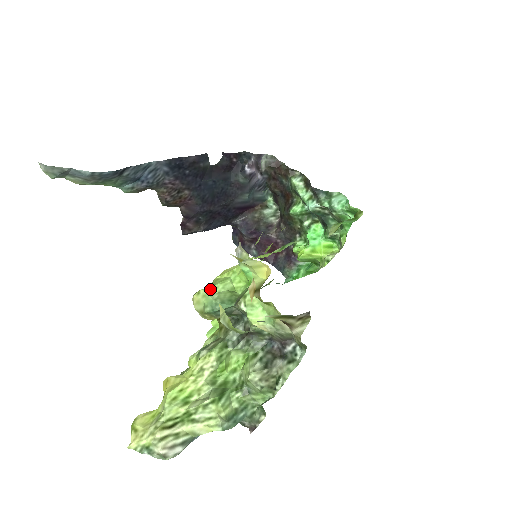
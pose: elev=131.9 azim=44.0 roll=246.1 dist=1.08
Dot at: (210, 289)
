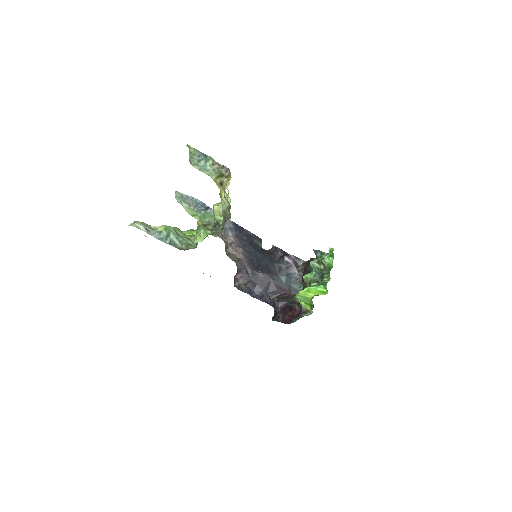
Dot at: occluded
